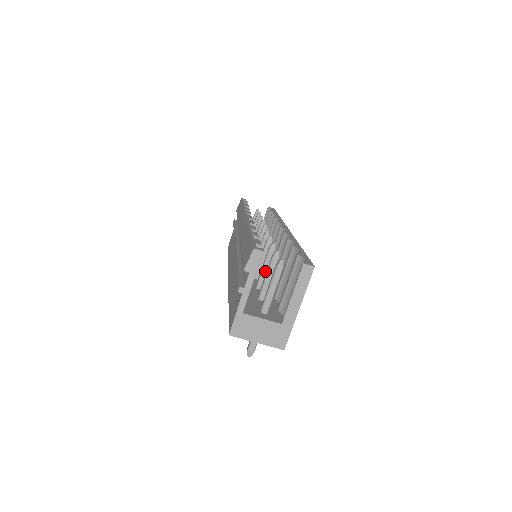
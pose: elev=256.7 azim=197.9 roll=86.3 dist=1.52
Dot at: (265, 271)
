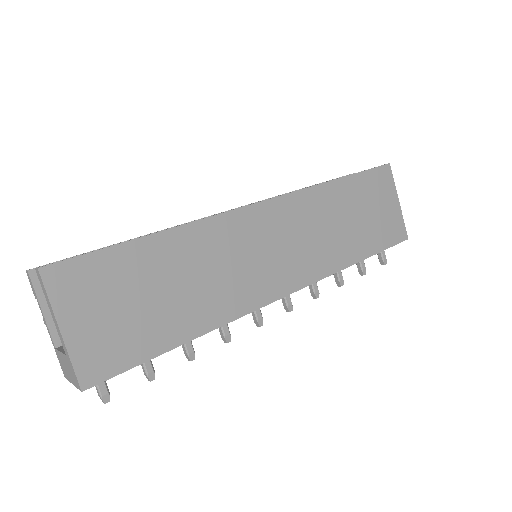
Dot at: occluded
